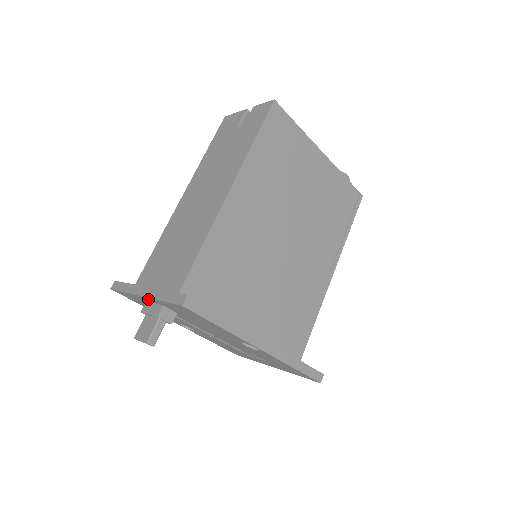
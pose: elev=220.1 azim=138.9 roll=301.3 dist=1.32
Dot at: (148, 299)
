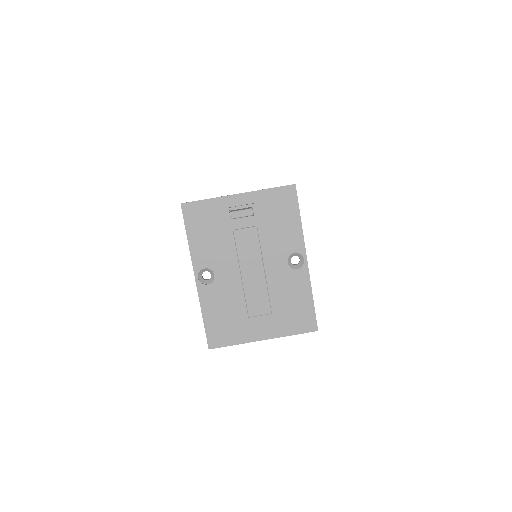
Dot at: (242, 197)
